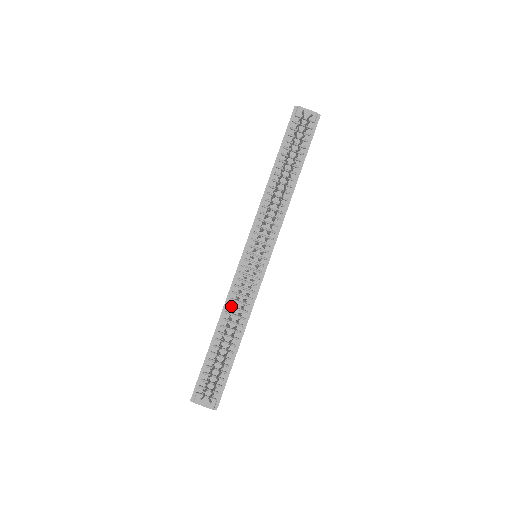
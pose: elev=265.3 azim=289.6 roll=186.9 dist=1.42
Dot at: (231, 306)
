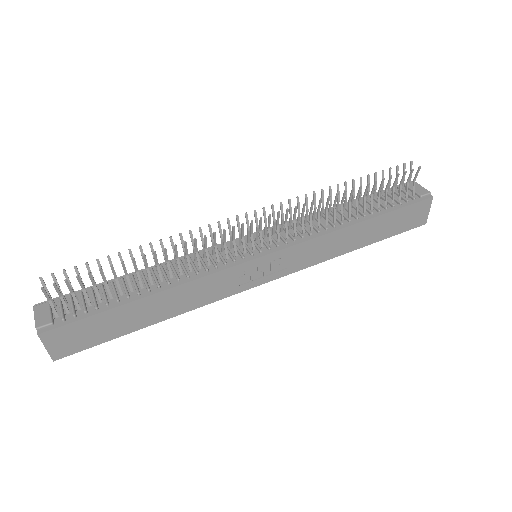
Dot at: (181, 261)
